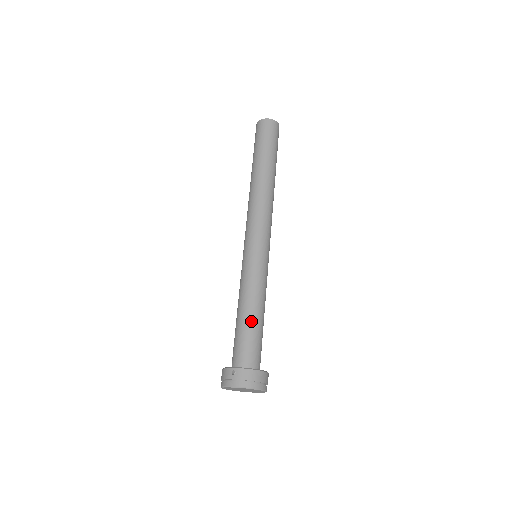
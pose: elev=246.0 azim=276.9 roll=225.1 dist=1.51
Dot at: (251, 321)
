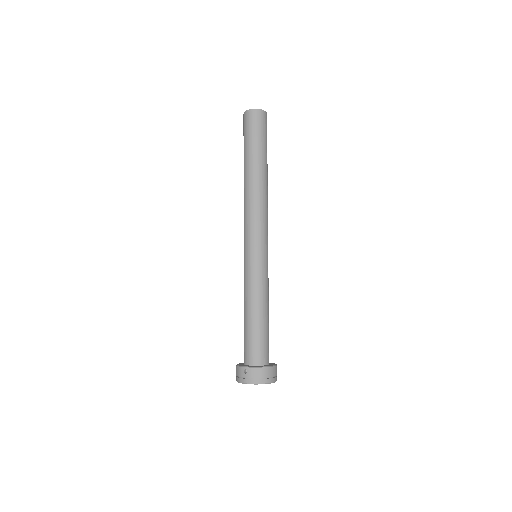
Dot at: (257, 322)
